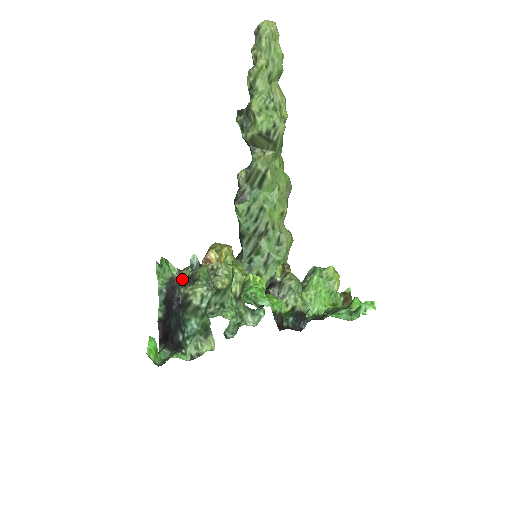
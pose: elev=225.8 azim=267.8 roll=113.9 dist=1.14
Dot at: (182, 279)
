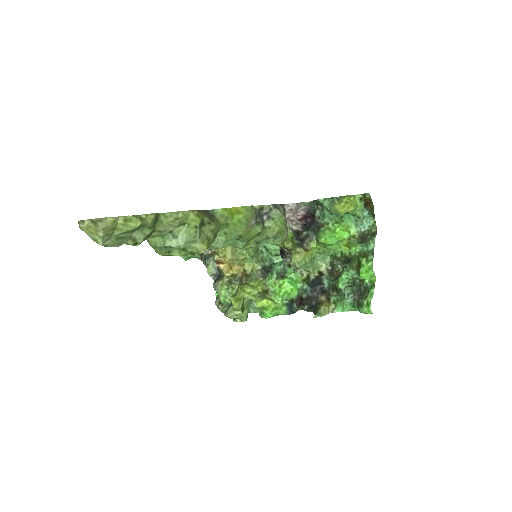
Dot at: occluded
